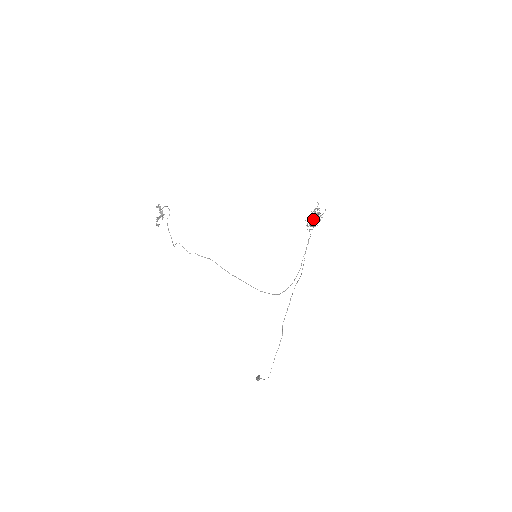
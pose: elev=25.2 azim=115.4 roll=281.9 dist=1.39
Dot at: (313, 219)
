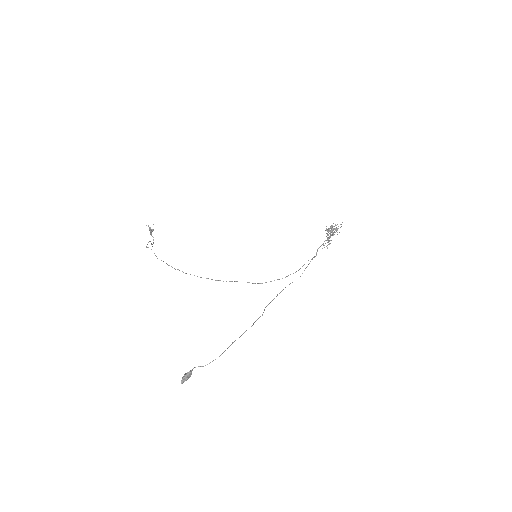
Dot at: (331, 231)
